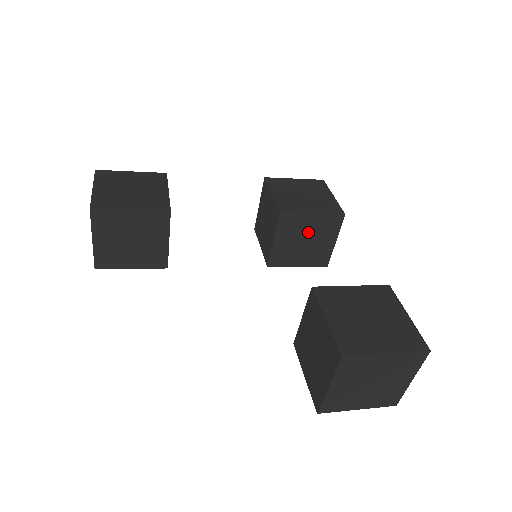
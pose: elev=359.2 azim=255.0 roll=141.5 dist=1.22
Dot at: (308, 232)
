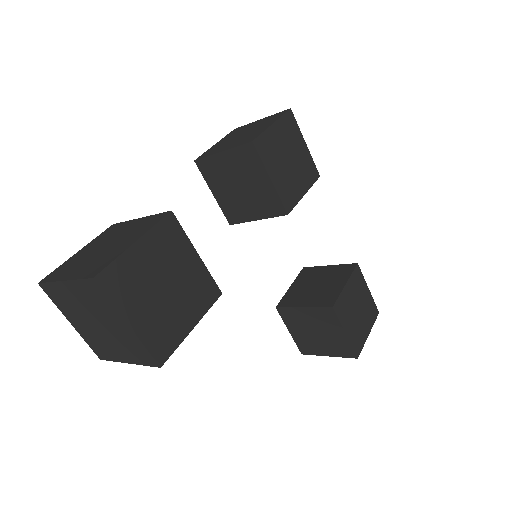
Dot at: occluded
